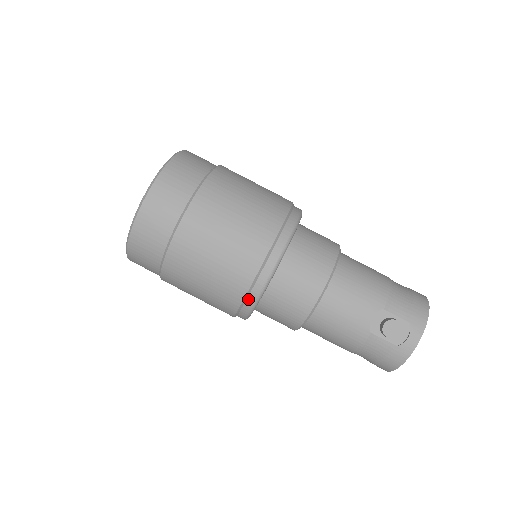
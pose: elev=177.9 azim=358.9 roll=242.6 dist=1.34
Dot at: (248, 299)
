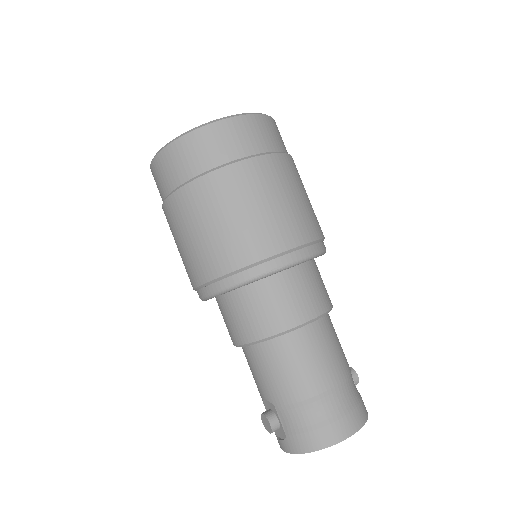
Dot at: occluded
